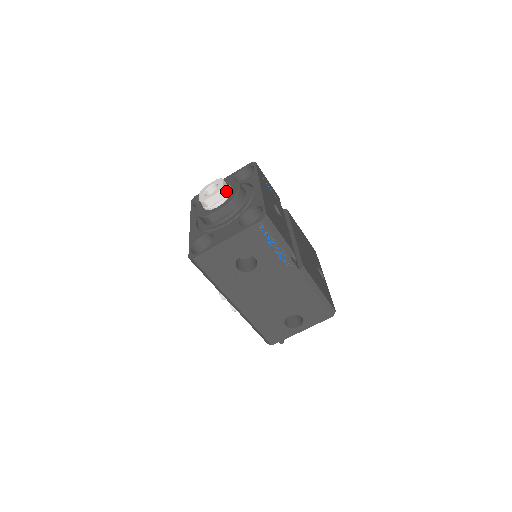
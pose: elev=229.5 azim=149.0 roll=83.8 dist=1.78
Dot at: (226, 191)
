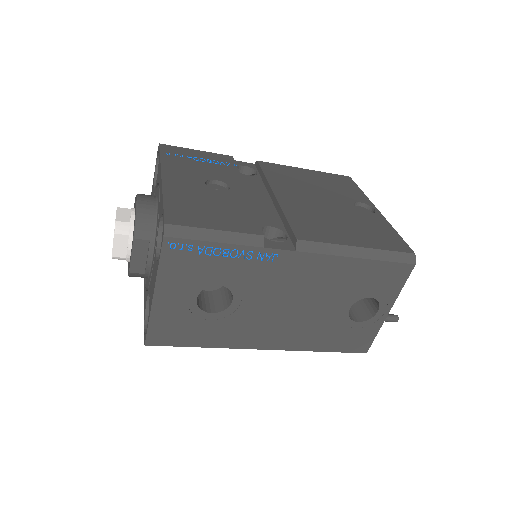
Dot at: (125, 223)
